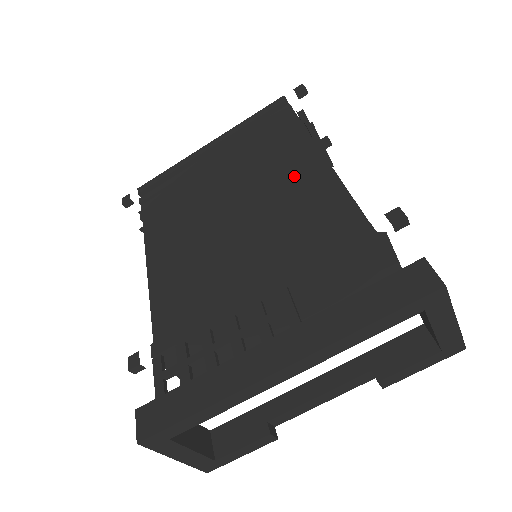
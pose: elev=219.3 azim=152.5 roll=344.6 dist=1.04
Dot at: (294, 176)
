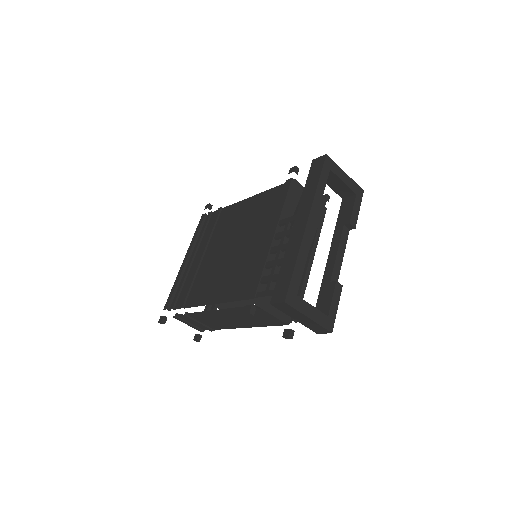
Dot at: (241, 214)
